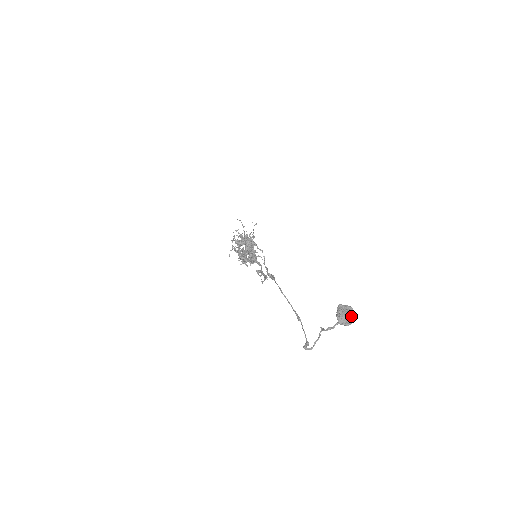
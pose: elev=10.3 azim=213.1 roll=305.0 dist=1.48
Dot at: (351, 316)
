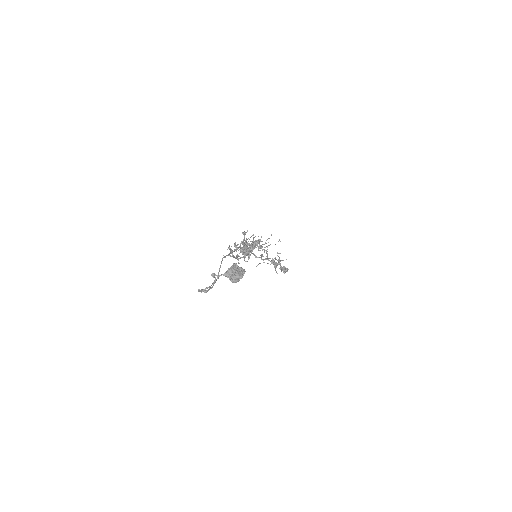
Dot at: (238, 274)
